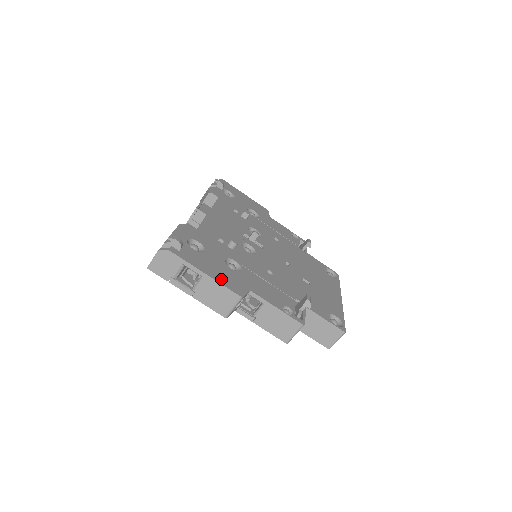
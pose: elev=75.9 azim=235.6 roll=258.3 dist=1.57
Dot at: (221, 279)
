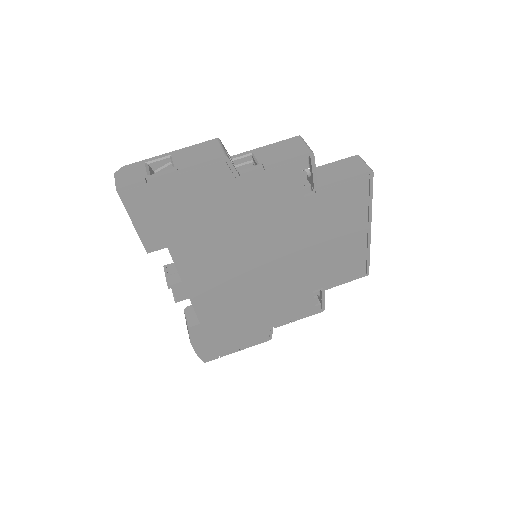
Dot at: occluded
